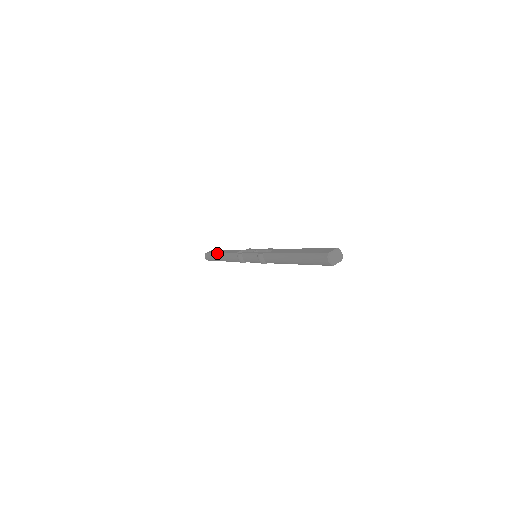
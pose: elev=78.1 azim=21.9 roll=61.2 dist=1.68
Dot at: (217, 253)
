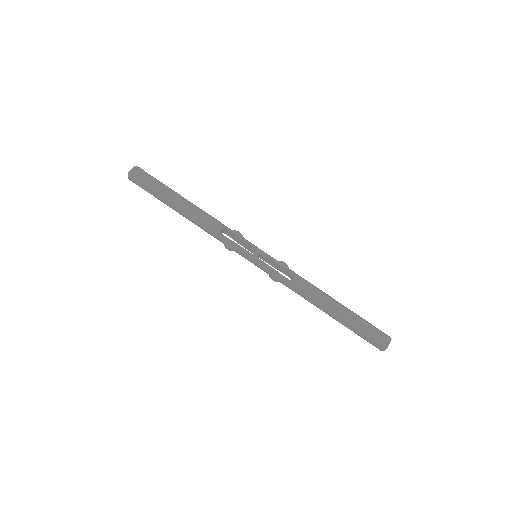
Dot at: (169, 200)
